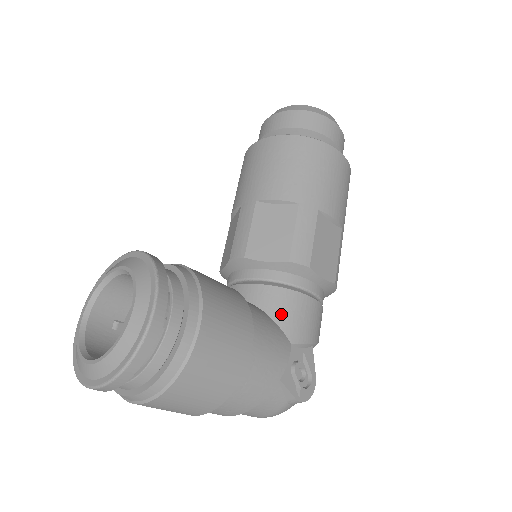
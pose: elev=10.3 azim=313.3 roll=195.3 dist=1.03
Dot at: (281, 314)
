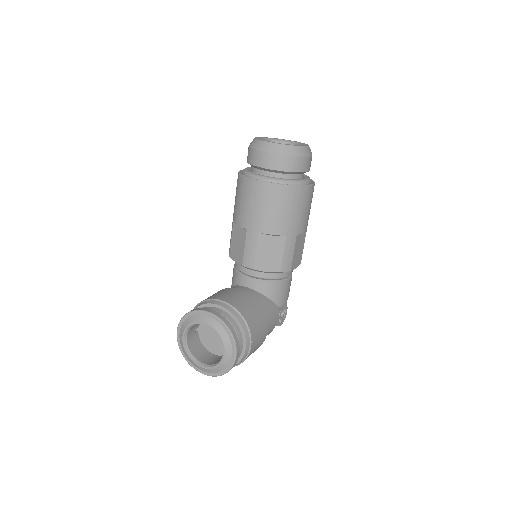
Dot at: (275, 296)
